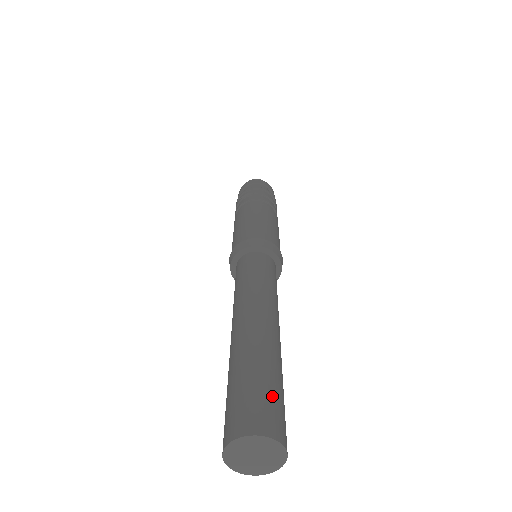
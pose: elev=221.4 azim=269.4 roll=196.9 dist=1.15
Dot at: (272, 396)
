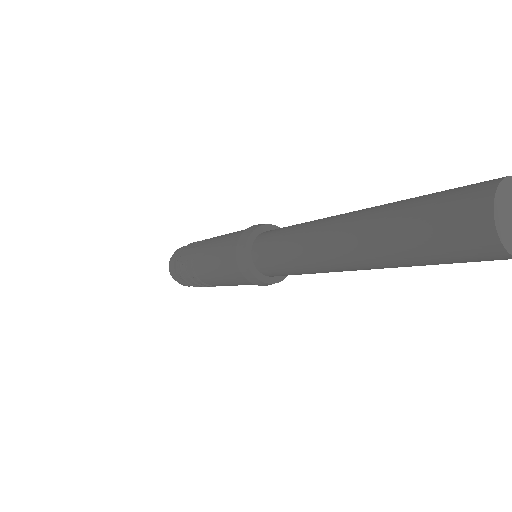
Dot at: occluded
